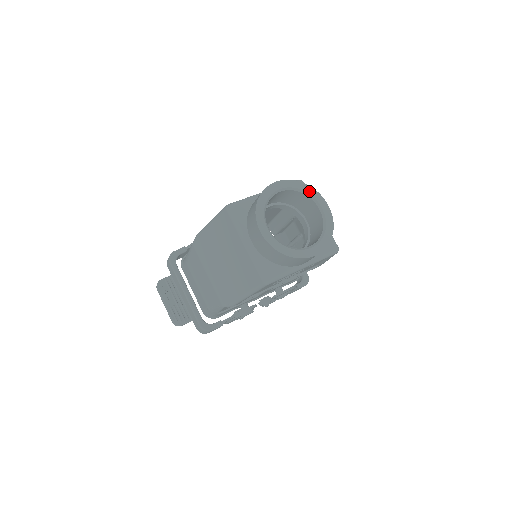
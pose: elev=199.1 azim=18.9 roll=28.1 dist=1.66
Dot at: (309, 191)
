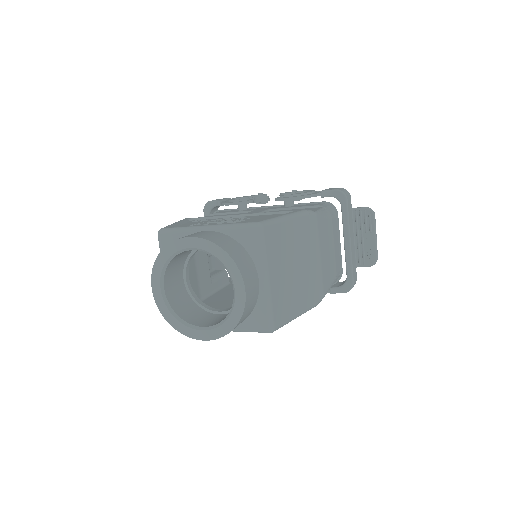
Dot at: (226, 263)
